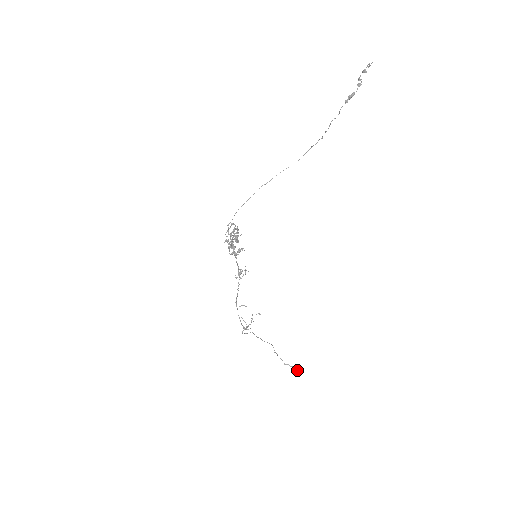
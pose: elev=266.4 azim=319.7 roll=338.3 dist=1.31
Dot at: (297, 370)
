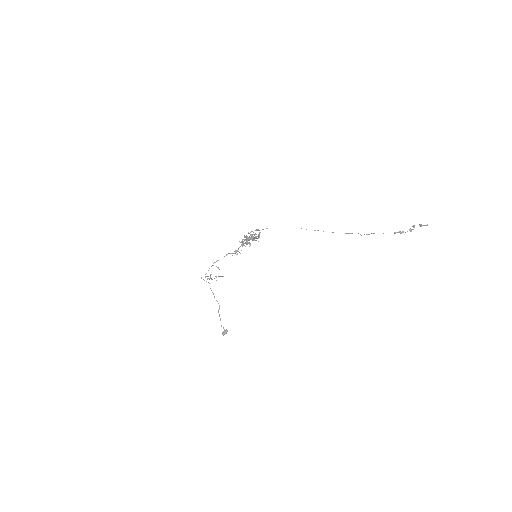
Dot at: (226, 333)
